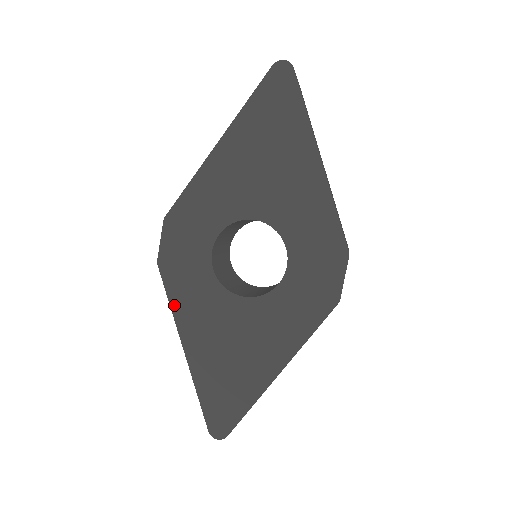
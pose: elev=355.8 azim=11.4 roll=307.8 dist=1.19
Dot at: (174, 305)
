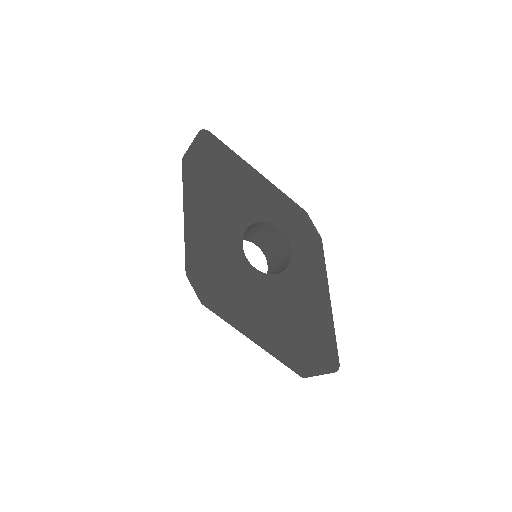
Dot at: (252, 309)
